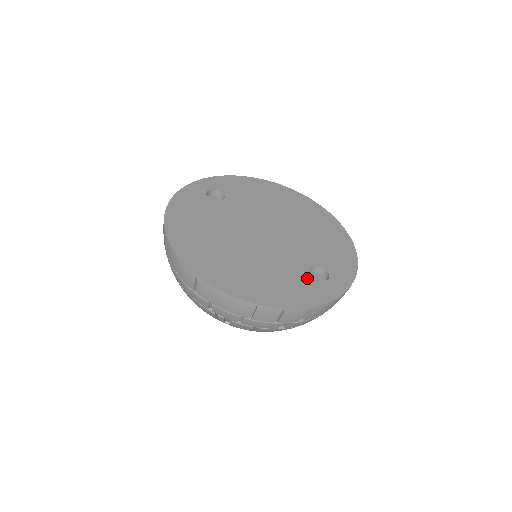
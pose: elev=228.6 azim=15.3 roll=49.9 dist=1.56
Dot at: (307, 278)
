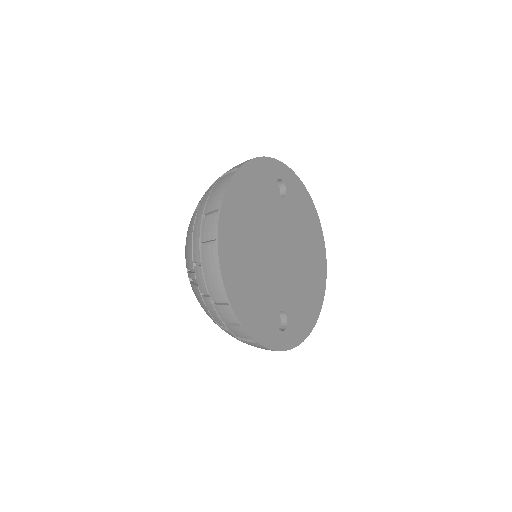
Dot at: (273, 316)
